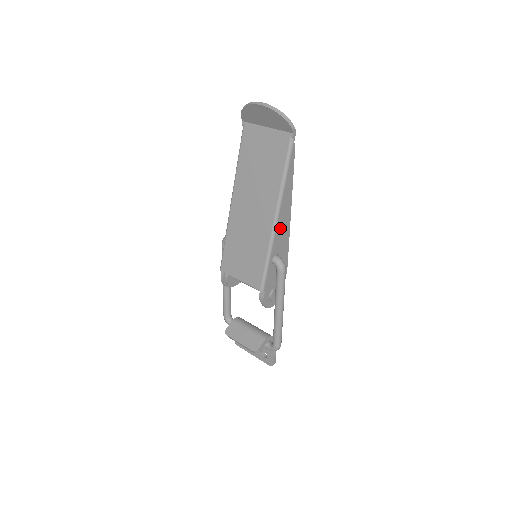
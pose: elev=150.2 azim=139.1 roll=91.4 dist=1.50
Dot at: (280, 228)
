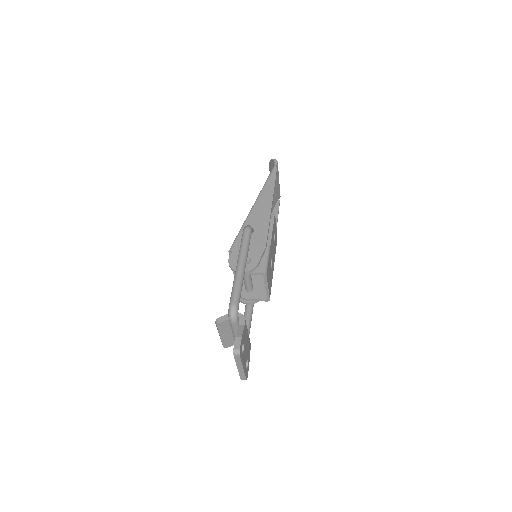
Dot at: (258, 211)
